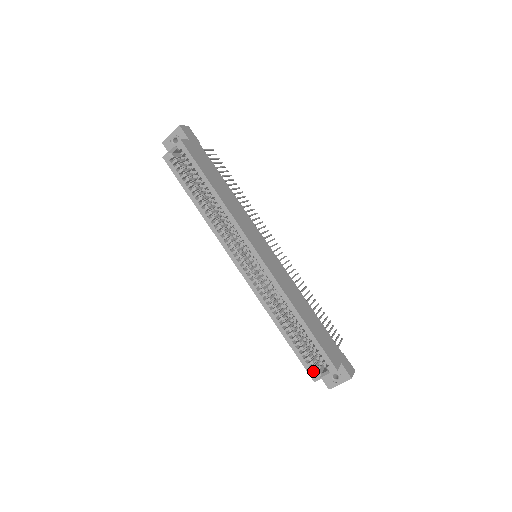
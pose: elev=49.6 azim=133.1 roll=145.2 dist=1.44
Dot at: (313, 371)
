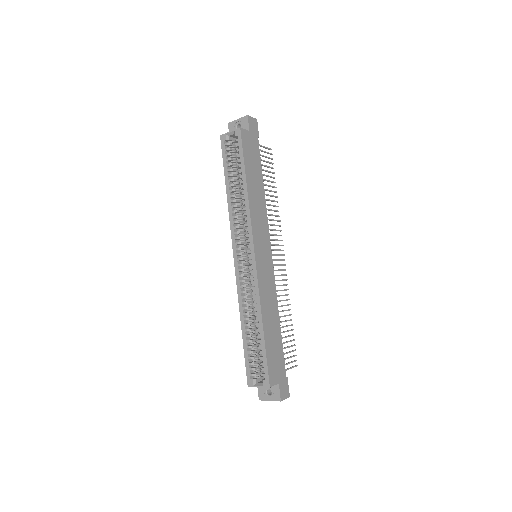
Dot at: (251, 377)
